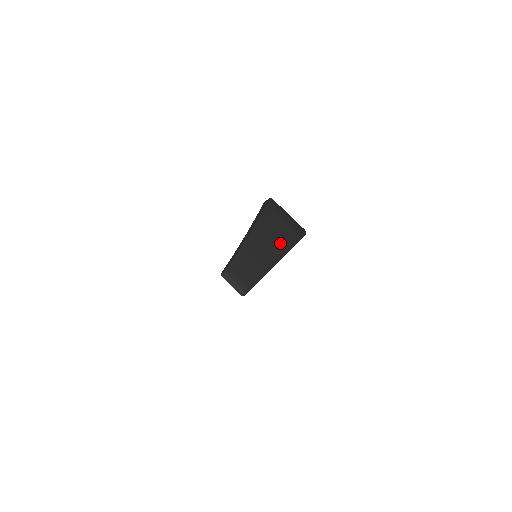
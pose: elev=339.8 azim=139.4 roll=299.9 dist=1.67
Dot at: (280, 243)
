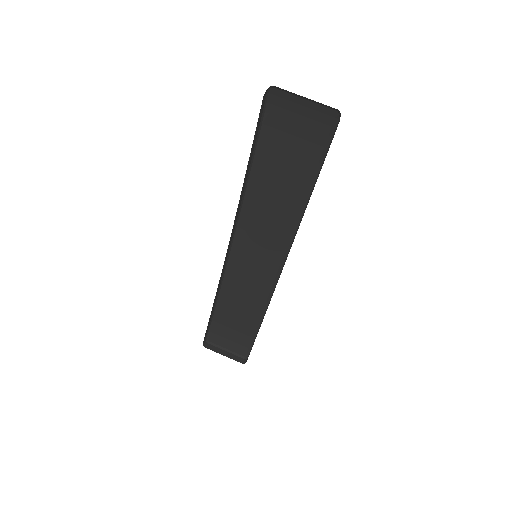
Dot at: (291, 199)
